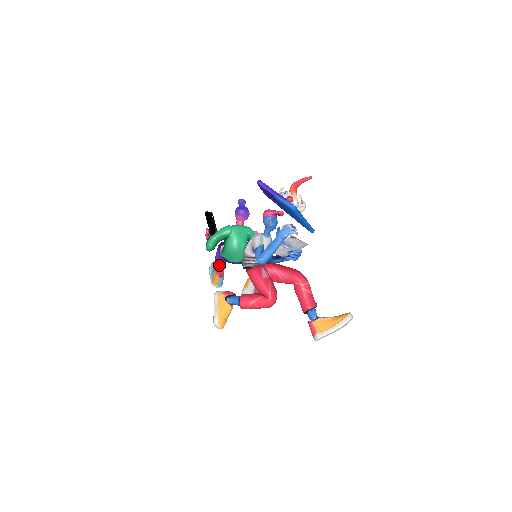
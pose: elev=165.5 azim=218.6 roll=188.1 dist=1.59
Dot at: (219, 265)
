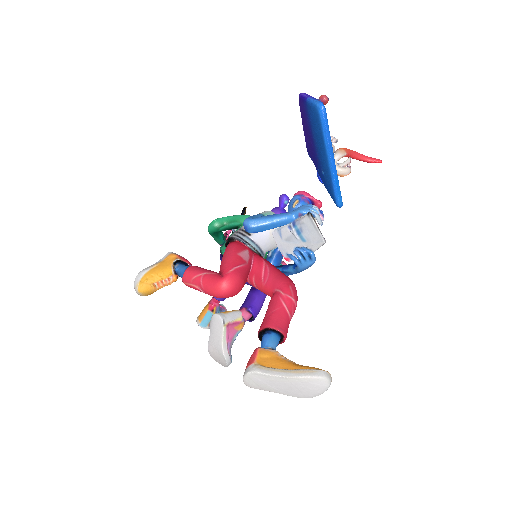
Dot at: occluded
